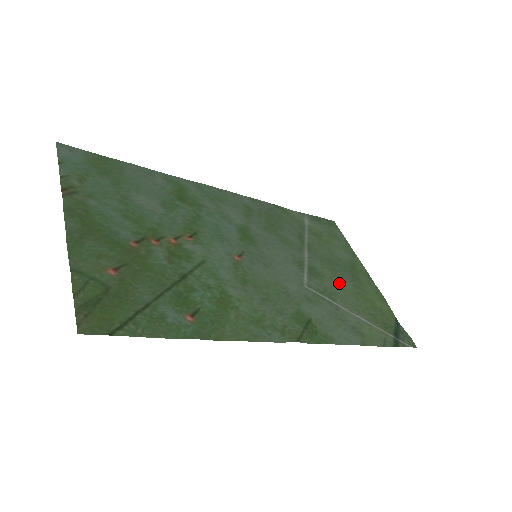
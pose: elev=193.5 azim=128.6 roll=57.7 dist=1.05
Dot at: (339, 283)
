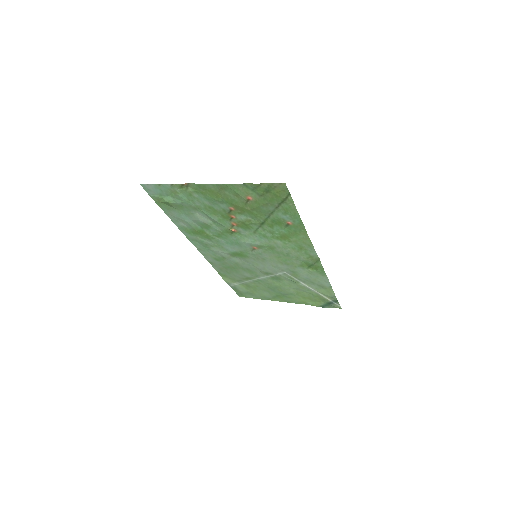
Dot at: (287, 287)
